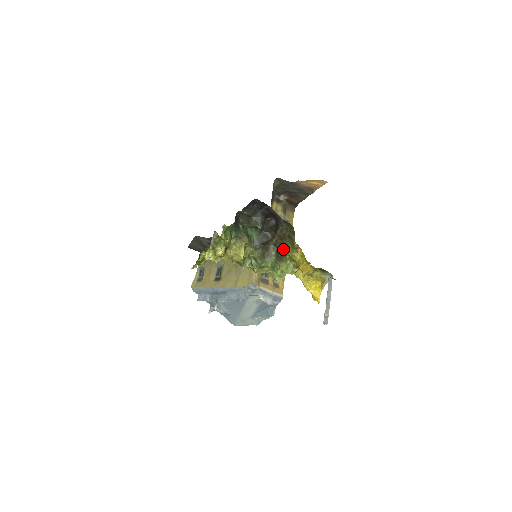
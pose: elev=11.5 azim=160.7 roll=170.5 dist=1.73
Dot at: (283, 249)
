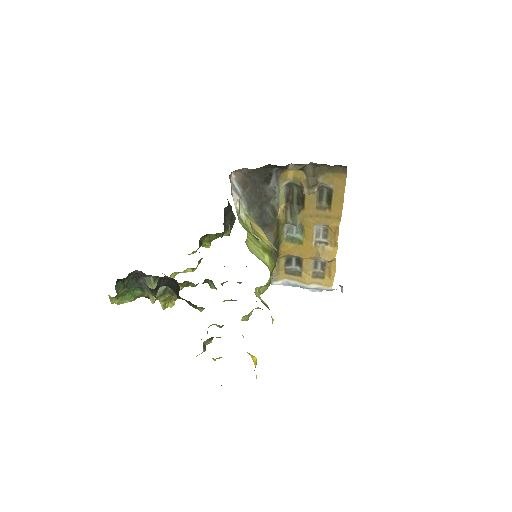
Dot at: occluded
